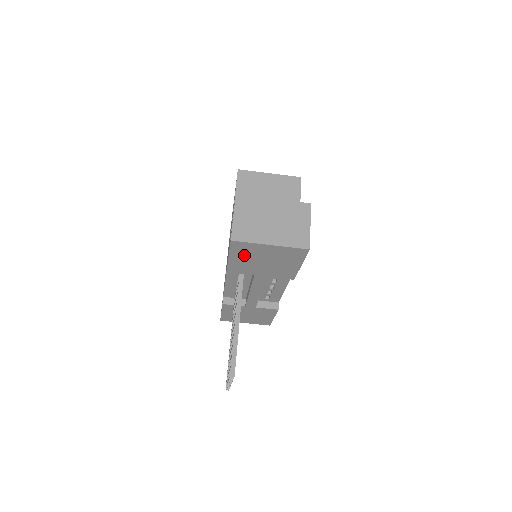
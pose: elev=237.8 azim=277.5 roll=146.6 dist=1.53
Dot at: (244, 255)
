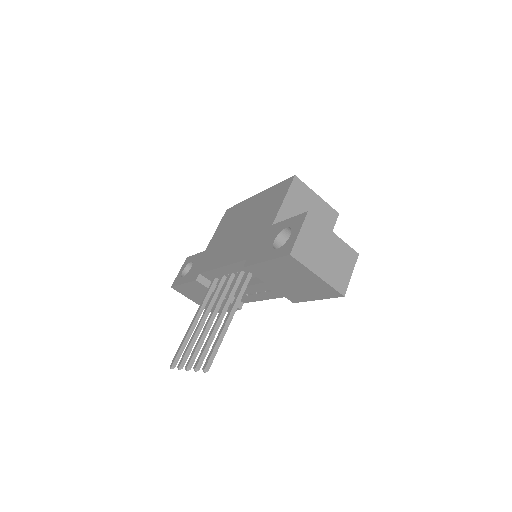
Dot at: (282, 268)
